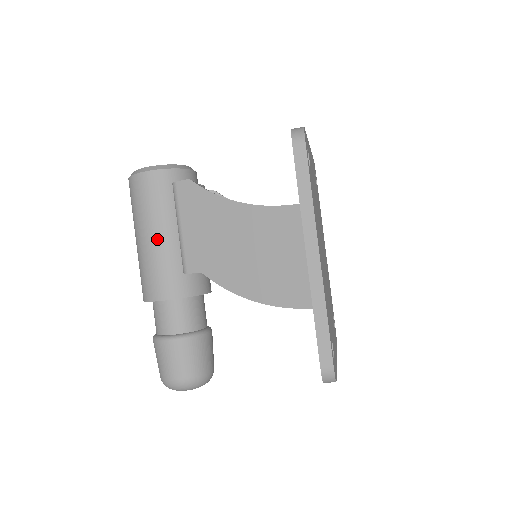
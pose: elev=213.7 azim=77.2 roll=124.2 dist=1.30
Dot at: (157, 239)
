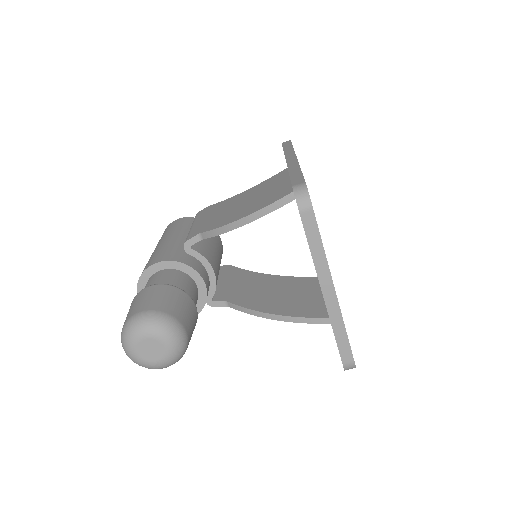
Dot at: (170, 239)
